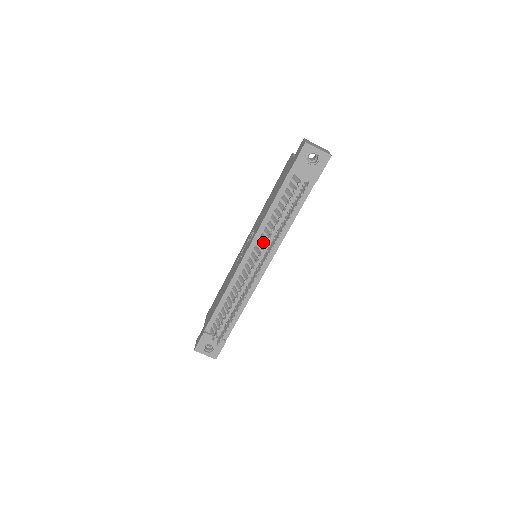
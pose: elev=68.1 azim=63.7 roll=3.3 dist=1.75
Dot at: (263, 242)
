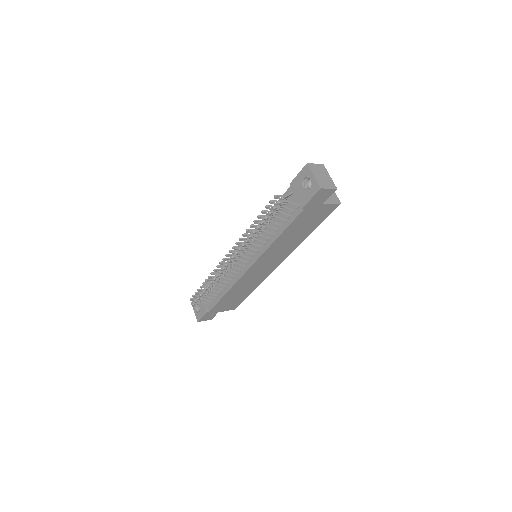
Dot at: (254, 242)
